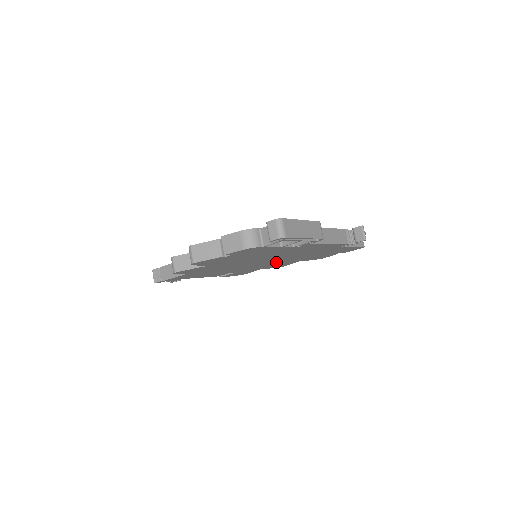
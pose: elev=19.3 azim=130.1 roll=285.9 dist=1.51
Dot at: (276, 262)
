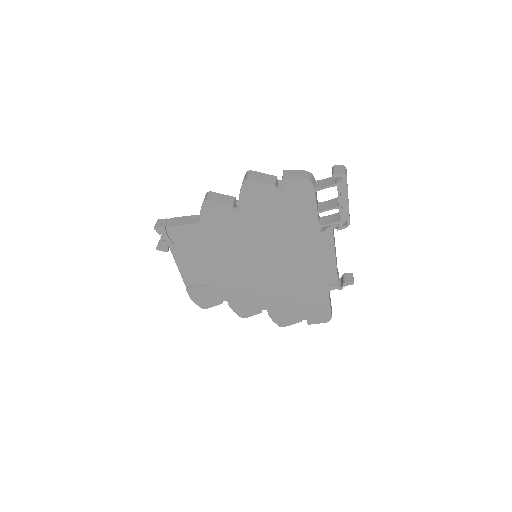
Dot at: (260, 283)
